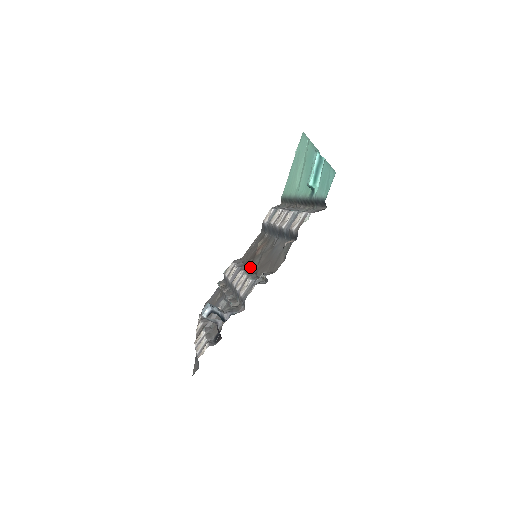
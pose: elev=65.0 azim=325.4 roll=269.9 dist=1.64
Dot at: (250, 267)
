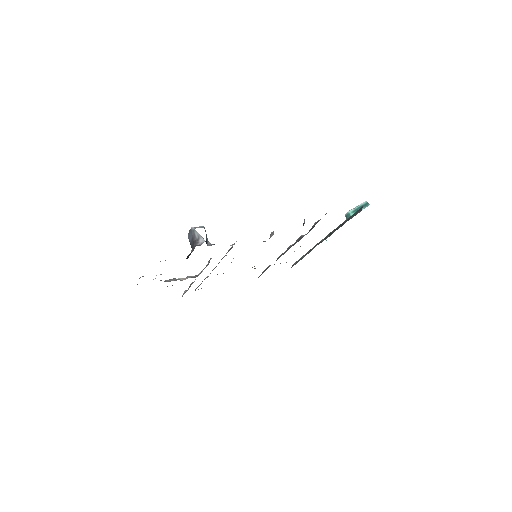
Dot at: occluded
